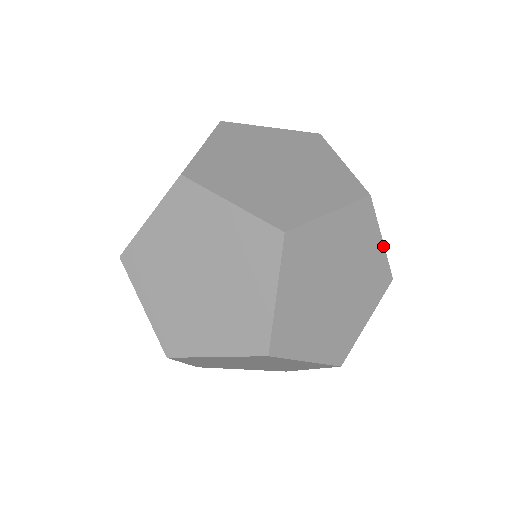
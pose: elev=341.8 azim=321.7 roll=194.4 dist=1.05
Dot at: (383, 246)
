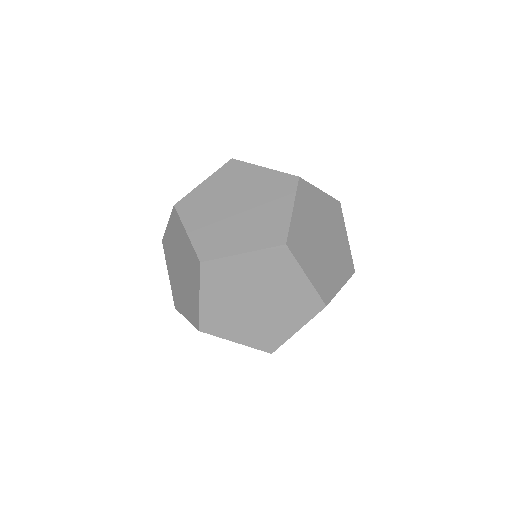
Dot at: (268, 169)
